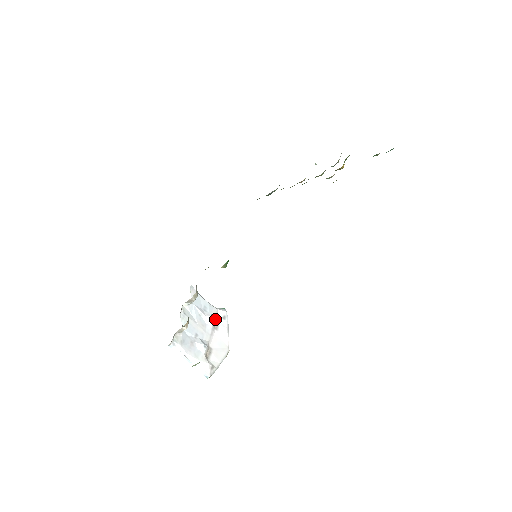
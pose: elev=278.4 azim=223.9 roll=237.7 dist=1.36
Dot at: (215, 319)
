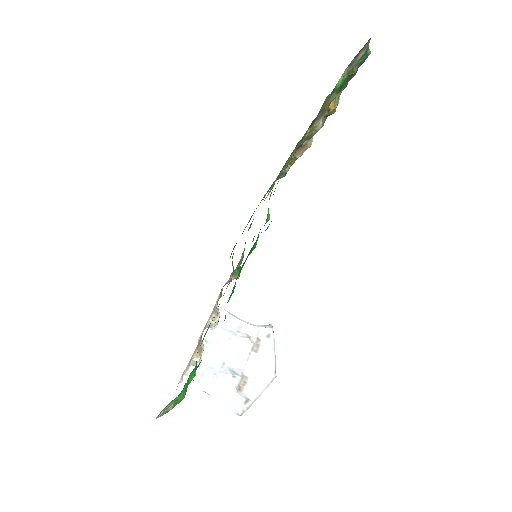
Dot at: (254, 340)
